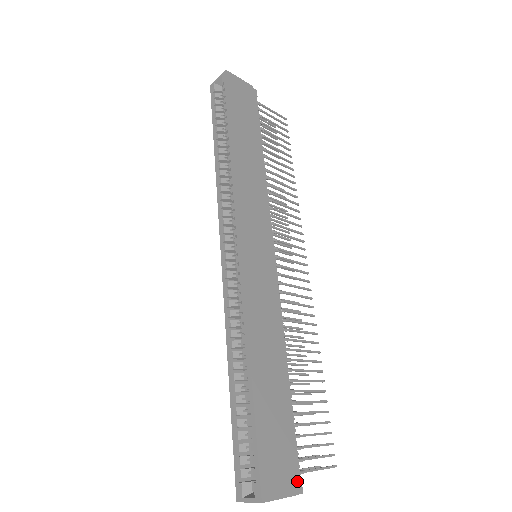
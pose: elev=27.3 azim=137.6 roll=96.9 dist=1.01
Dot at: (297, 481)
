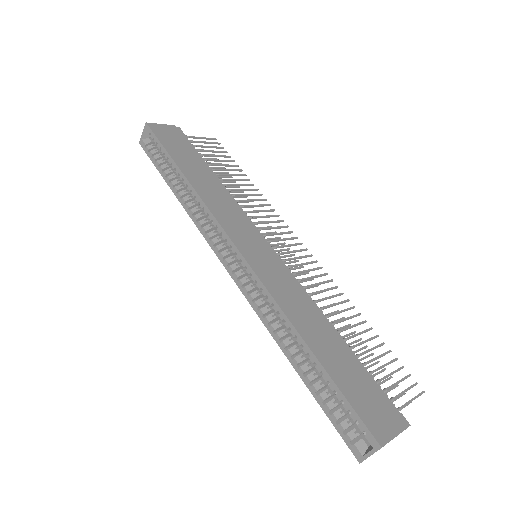
Dot at: (399, 417)
